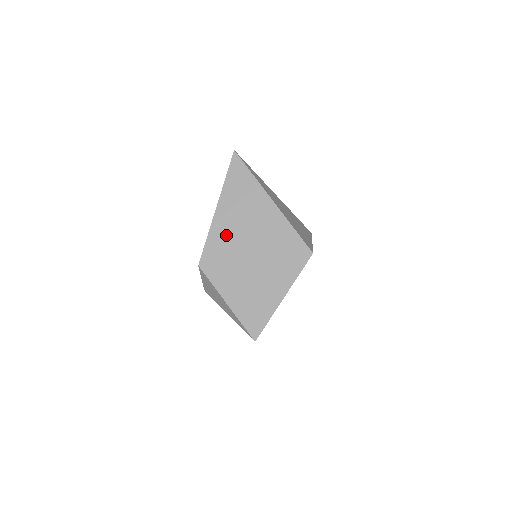
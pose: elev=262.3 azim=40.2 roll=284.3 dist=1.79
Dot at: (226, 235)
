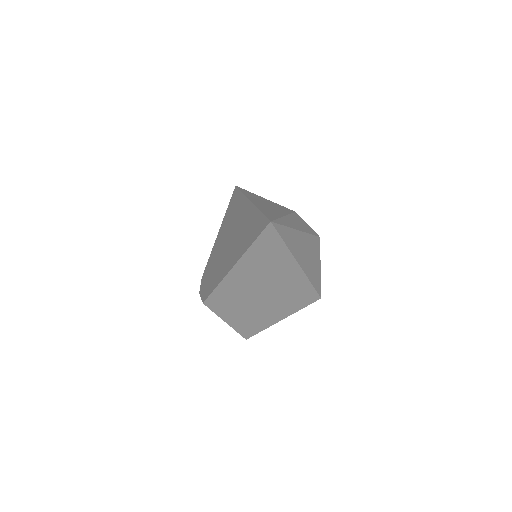
Dot at: (238, 286)
